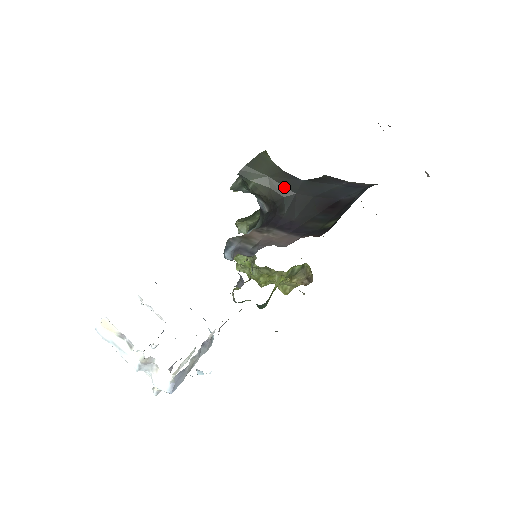
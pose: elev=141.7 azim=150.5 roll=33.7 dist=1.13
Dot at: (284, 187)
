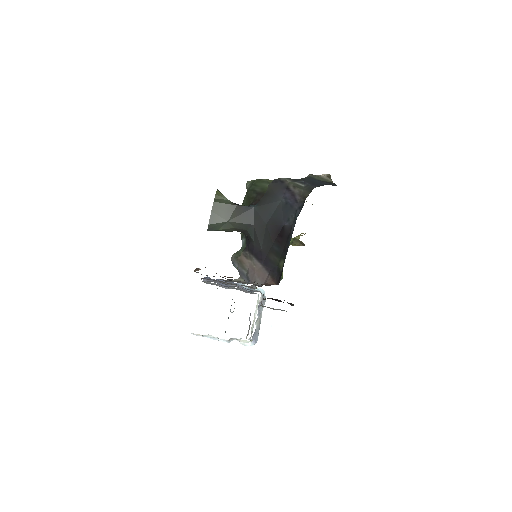
Dot at: (243, 224)
